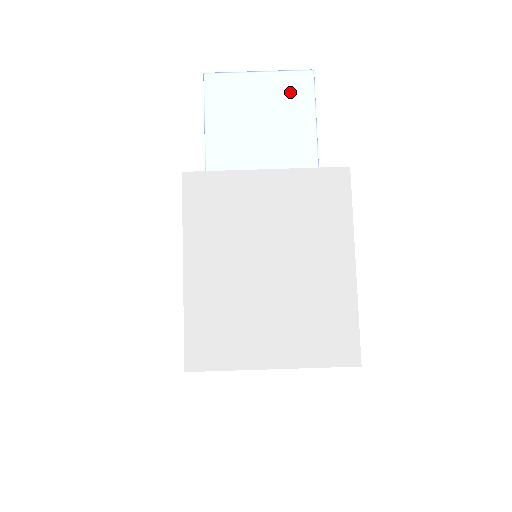
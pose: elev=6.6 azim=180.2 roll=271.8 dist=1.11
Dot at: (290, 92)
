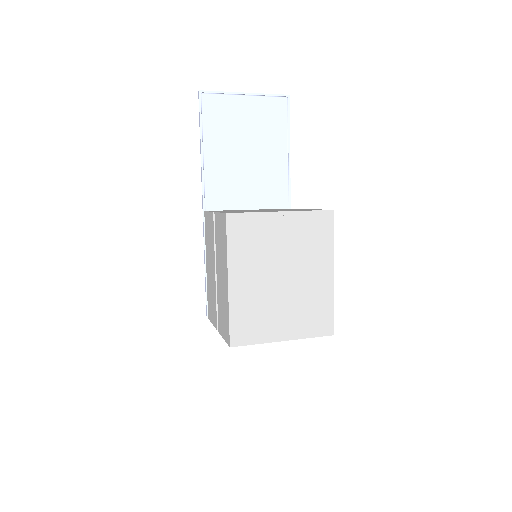
Dot at: (269, 114)
